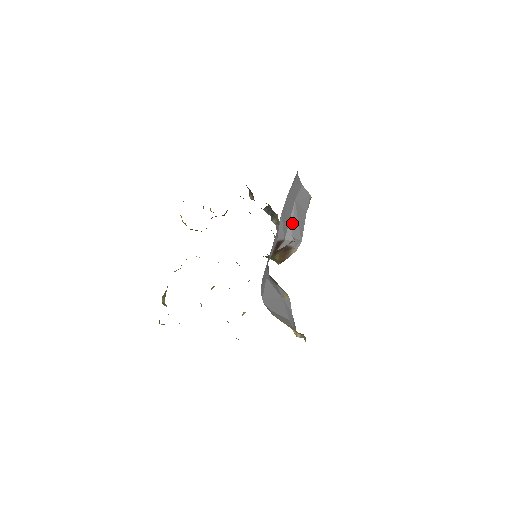
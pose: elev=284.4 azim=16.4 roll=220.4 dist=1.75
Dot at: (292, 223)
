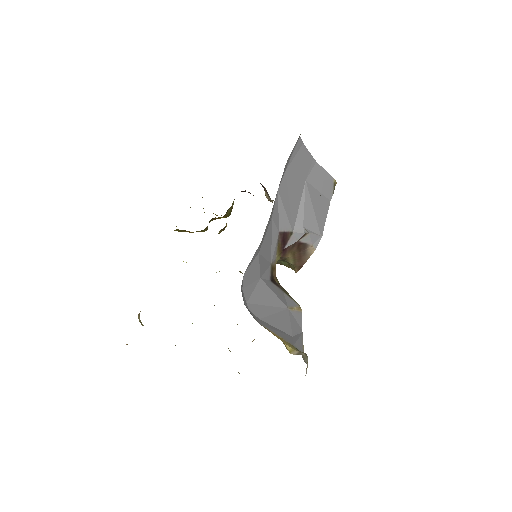
Dot at: (303, 210)
